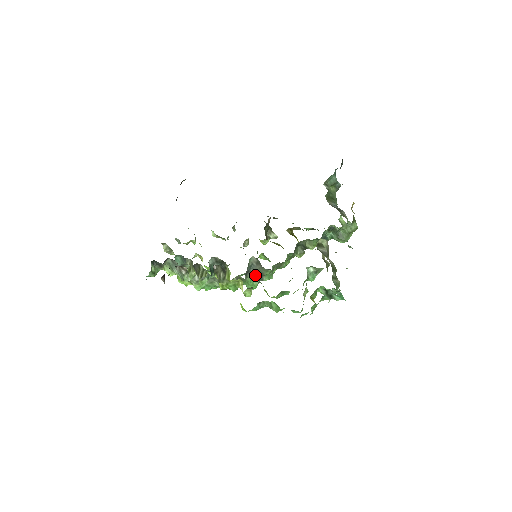
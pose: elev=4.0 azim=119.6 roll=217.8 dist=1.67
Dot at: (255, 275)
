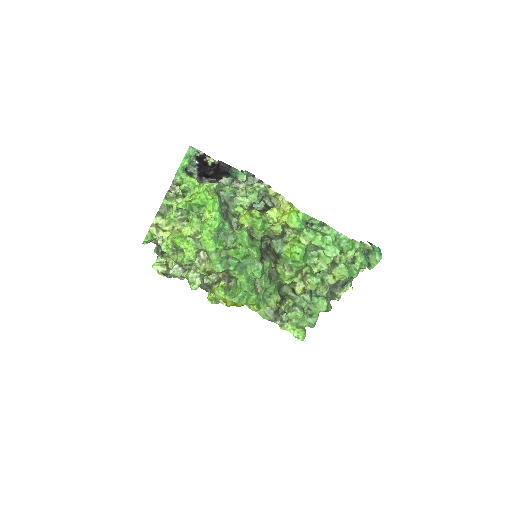
Dot at: (260, 252)
